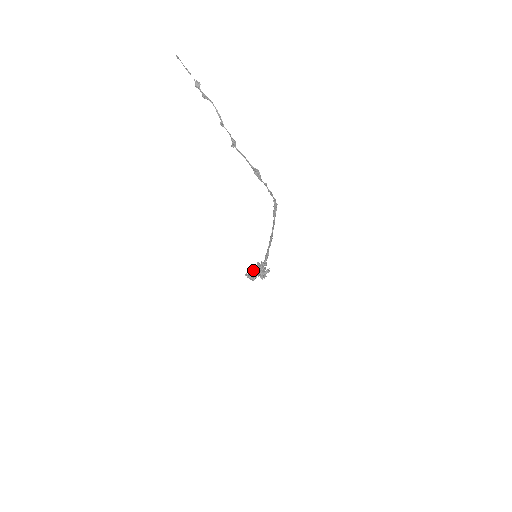
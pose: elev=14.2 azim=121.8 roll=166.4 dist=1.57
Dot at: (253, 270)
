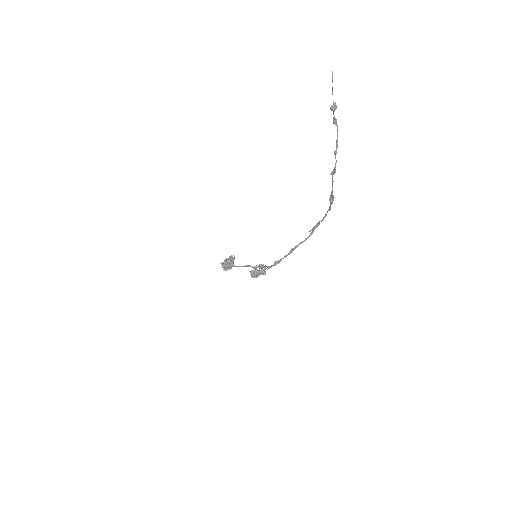
Dot at: (232, 261)
